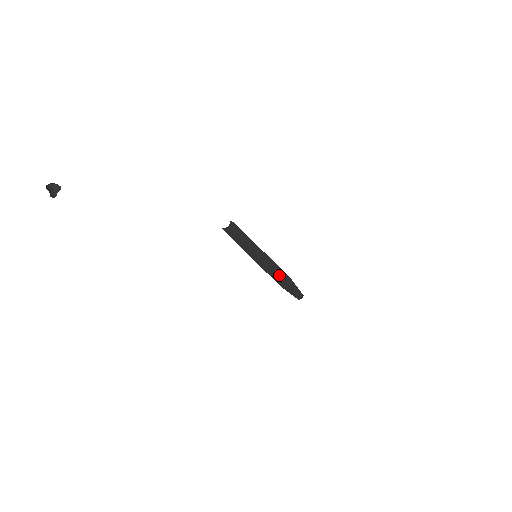
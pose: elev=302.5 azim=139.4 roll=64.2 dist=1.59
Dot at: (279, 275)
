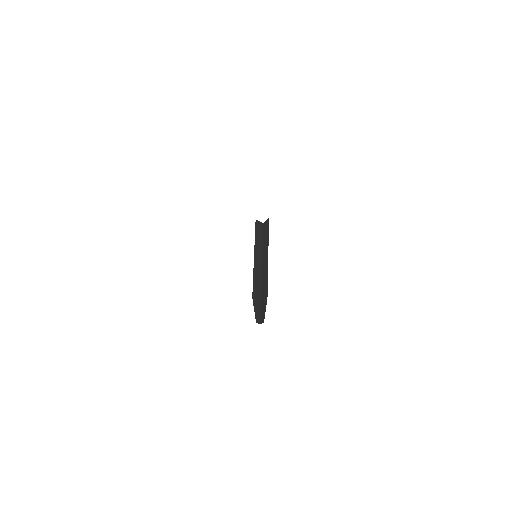
Dot at: (262, 290)
